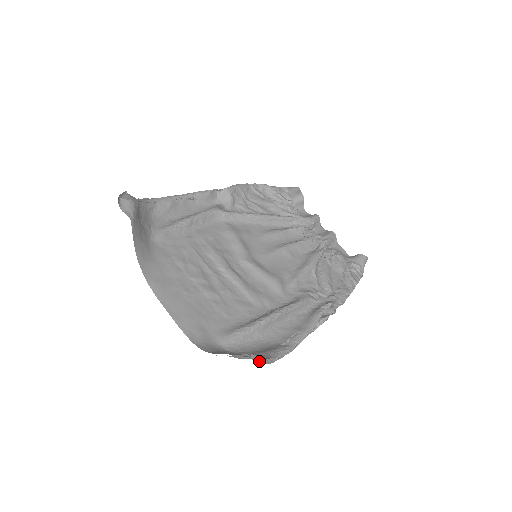
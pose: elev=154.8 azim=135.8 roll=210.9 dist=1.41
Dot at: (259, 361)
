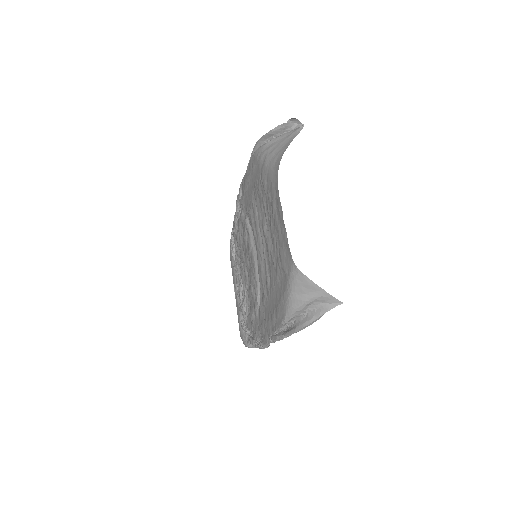
Dot at: (319, 317)
